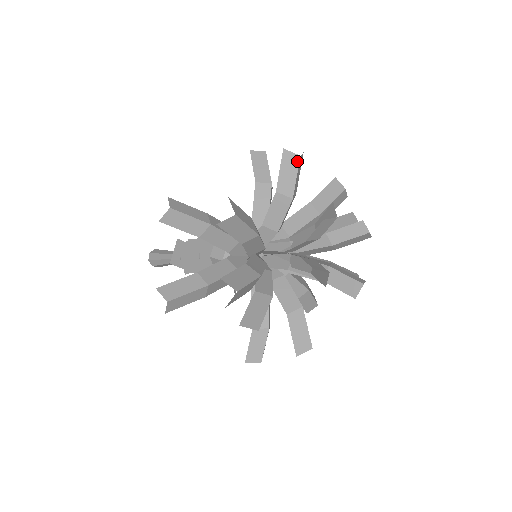
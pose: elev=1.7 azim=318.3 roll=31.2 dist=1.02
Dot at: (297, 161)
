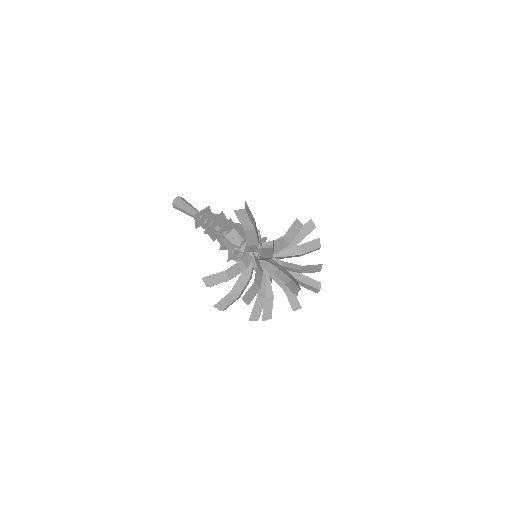
Dot at: (271, 250)
